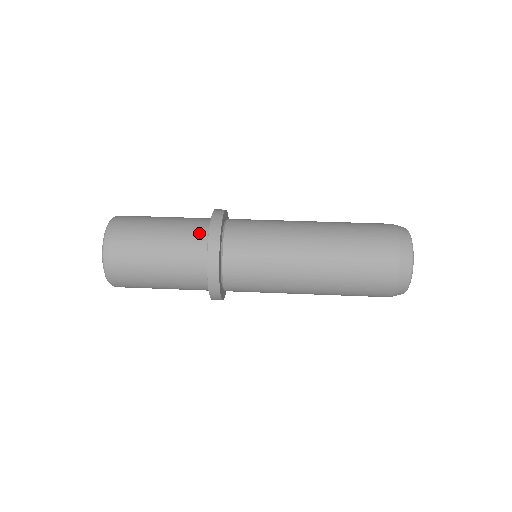
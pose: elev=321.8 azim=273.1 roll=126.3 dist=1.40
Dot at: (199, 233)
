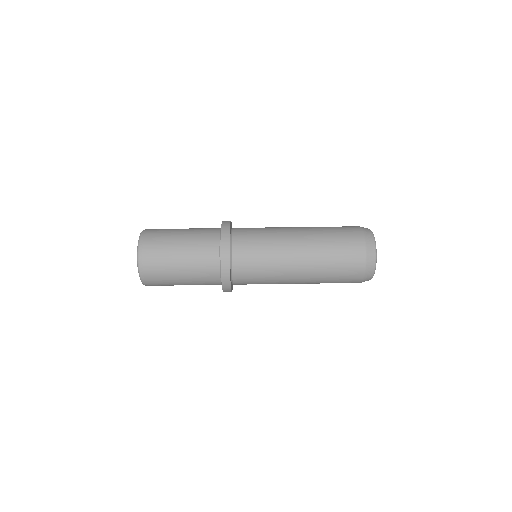
Dot at: (212, 263)
